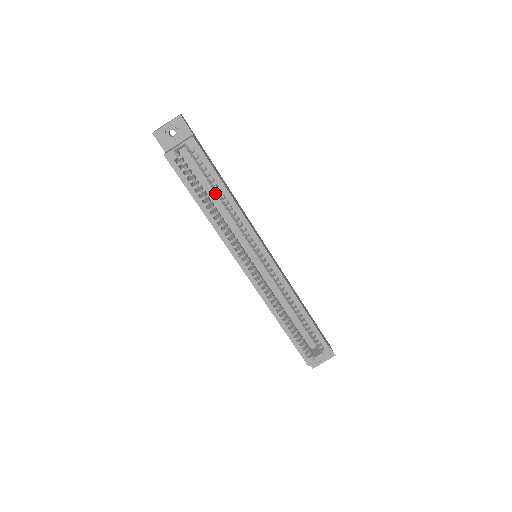
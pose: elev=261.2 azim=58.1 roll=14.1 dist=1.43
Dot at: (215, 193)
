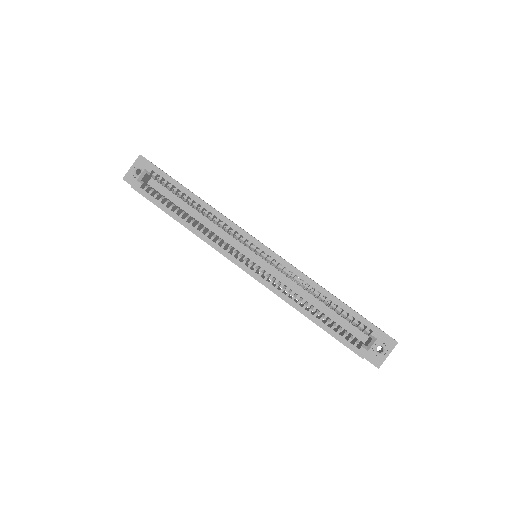
Dot at: (192, 208)
